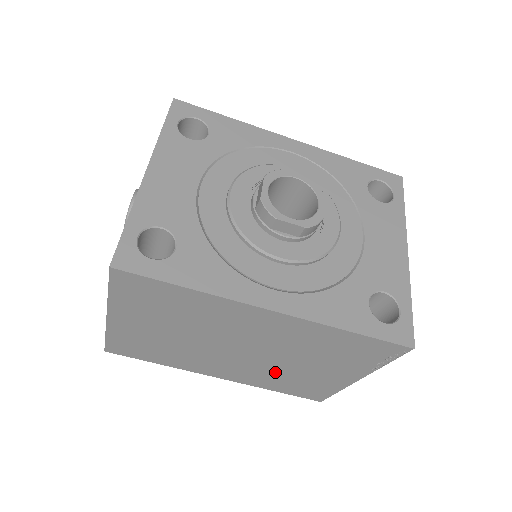
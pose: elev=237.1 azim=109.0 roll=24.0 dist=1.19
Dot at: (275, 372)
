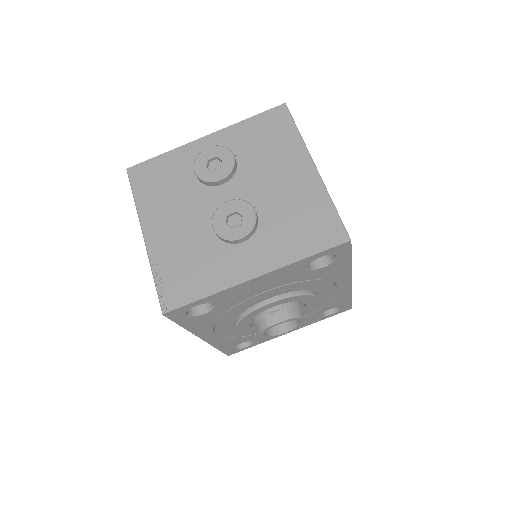
Dot at: occluded
